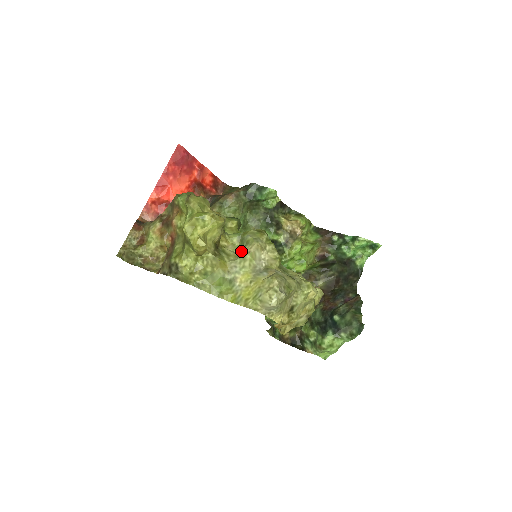
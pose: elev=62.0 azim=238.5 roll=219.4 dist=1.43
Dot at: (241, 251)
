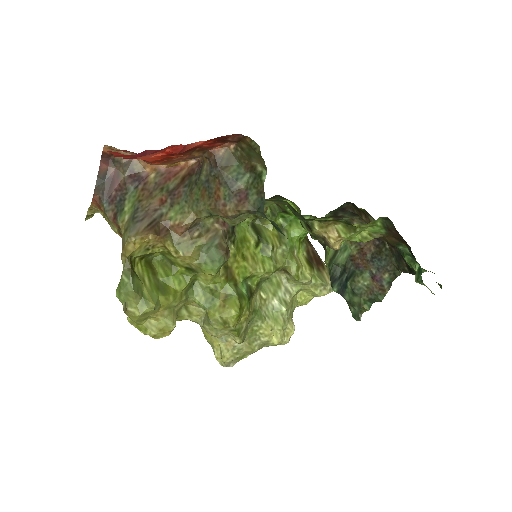
Dot at: (205, 315)
